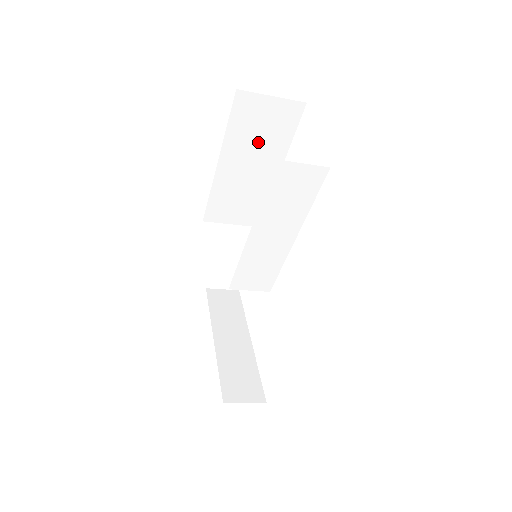
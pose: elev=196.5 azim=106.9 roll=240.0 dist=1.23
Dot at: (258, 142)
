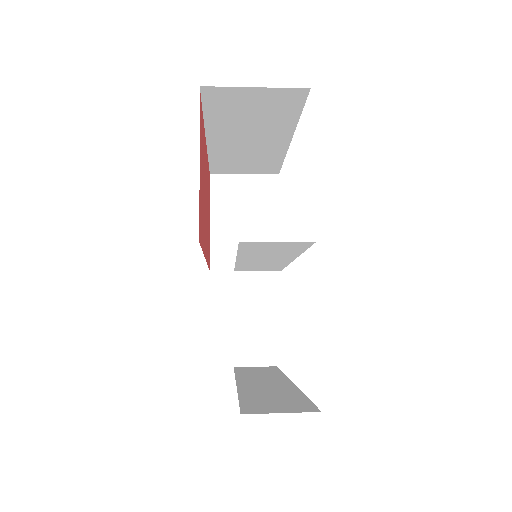
Dot at: (252, 122)
